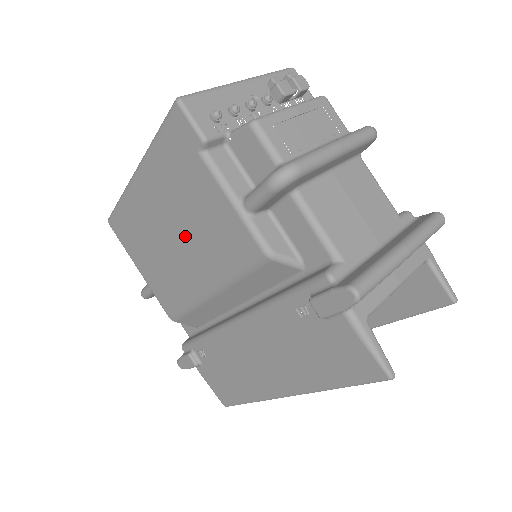
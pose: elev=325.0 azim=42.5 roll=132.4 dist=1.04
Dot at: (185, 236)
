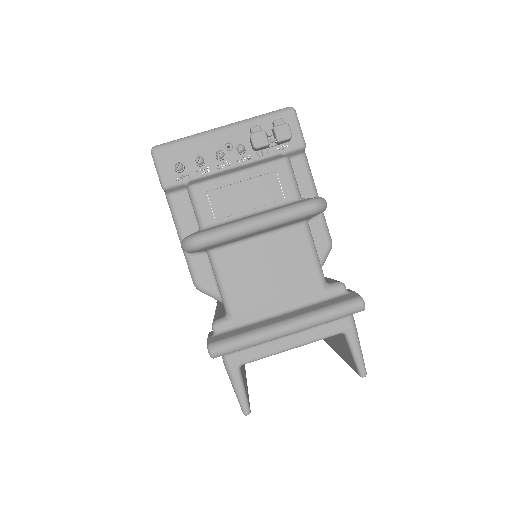
Dot at: occluded
